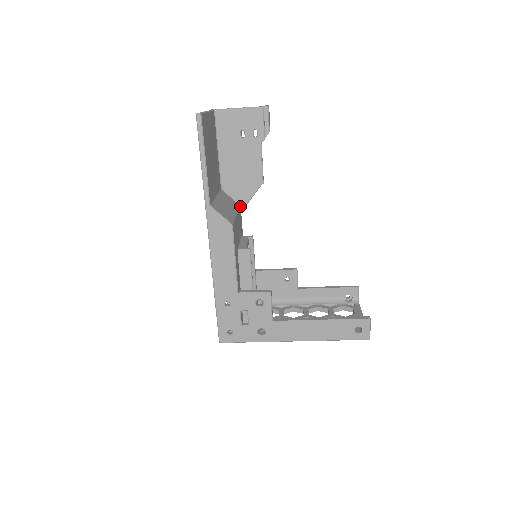
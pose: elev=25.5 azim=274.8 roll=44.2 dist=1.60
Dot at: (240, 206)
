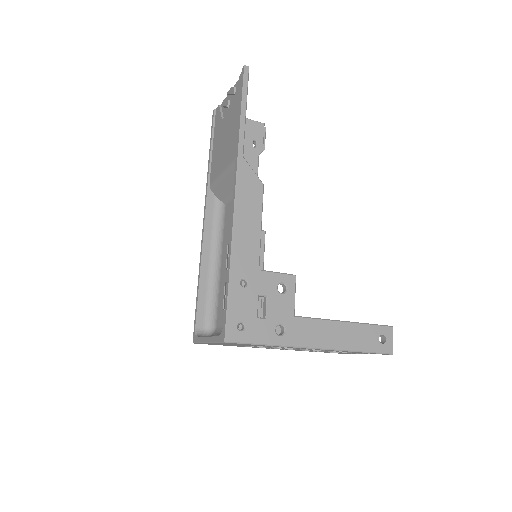
Dot at: occluded
